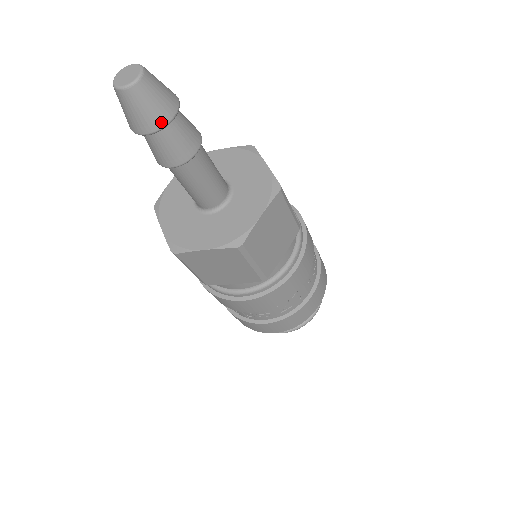
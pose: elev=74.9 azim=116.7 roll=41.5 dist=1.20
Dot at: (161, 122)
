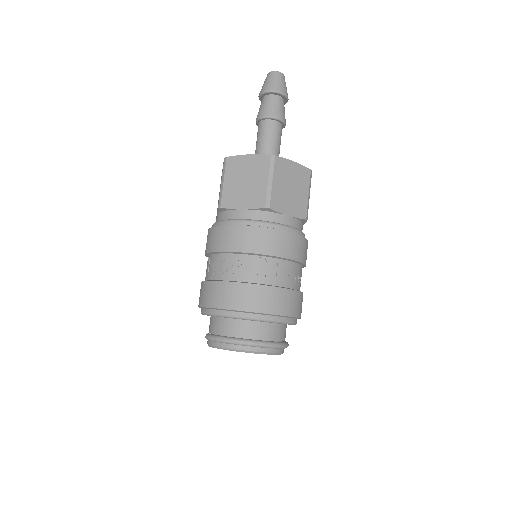
Dot at: (278, 89)
